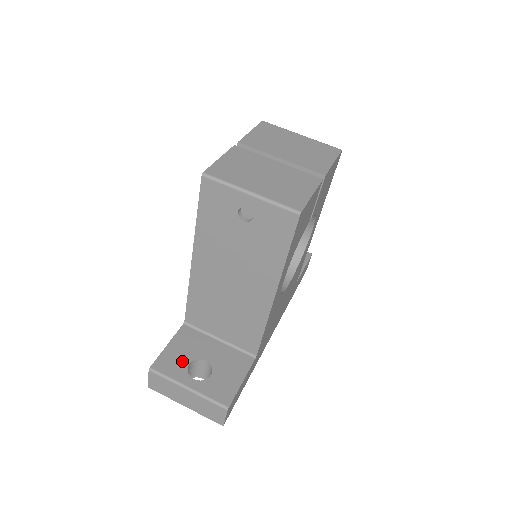
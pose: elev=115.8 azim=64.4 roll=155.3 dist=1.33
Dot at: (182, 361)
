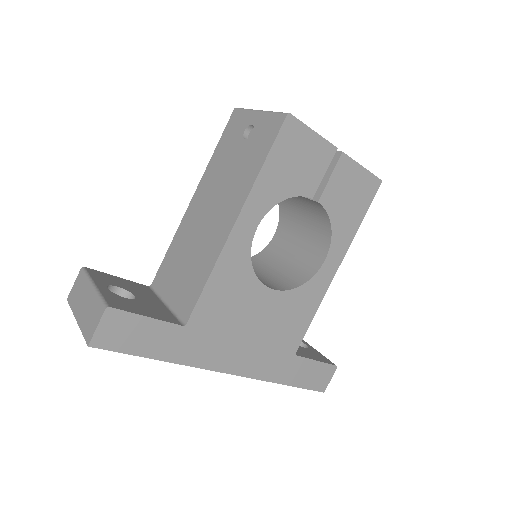
Dot at: (115, 283)
